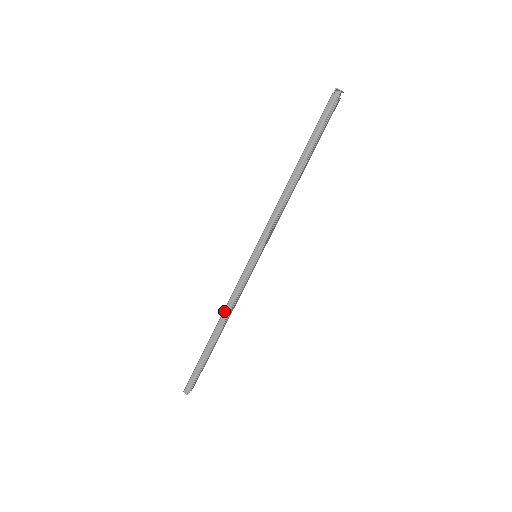
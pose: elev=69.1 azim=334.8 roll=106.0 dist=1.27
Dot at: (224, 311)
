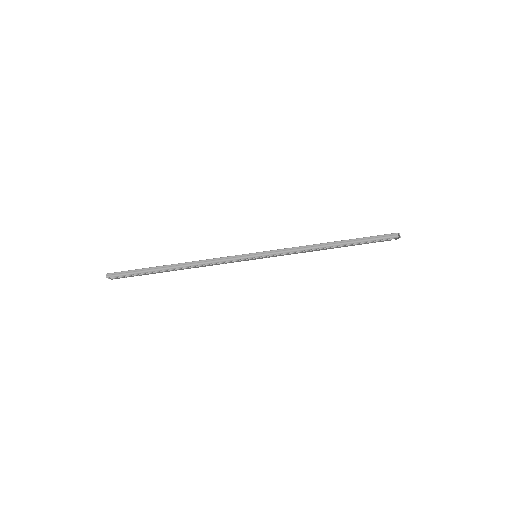
Dot at: (201, 260)
